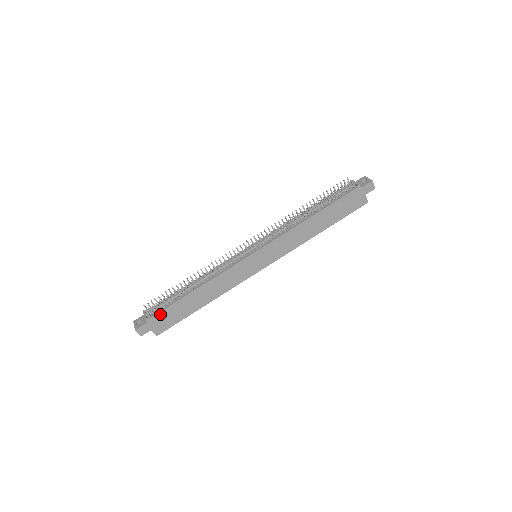
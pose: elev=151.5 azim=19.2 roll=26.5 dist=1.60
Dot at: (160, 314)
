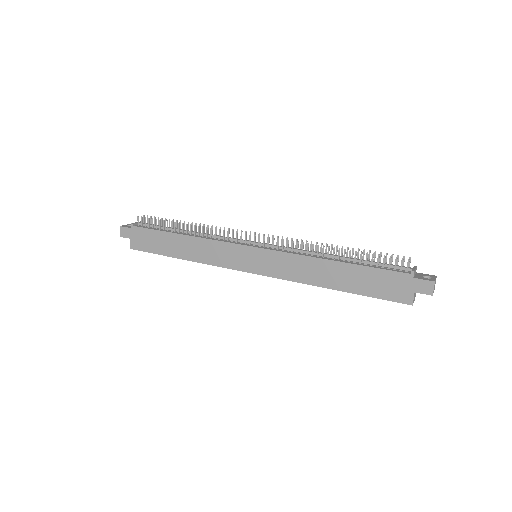
Dot at: (144, 230)
